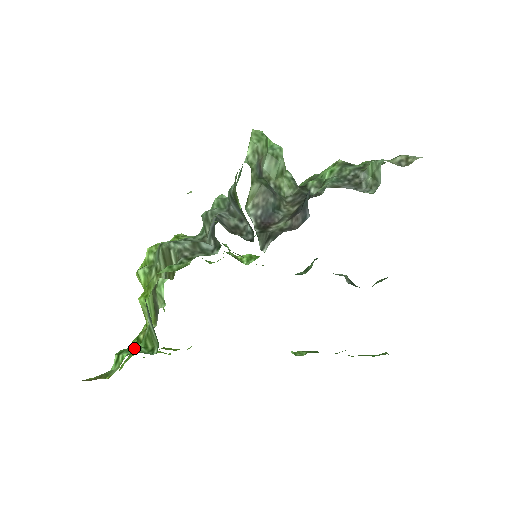
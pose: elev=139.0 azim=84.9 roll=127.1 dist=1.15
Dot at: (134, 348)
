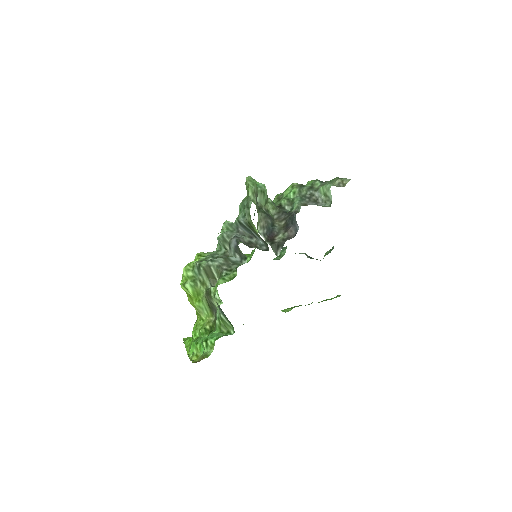
Dot at: (214, 335)
